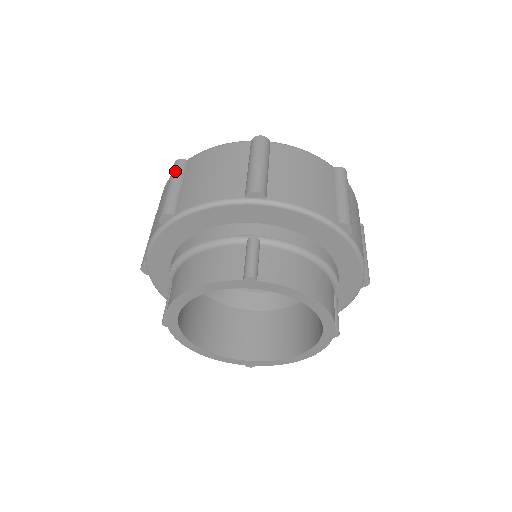
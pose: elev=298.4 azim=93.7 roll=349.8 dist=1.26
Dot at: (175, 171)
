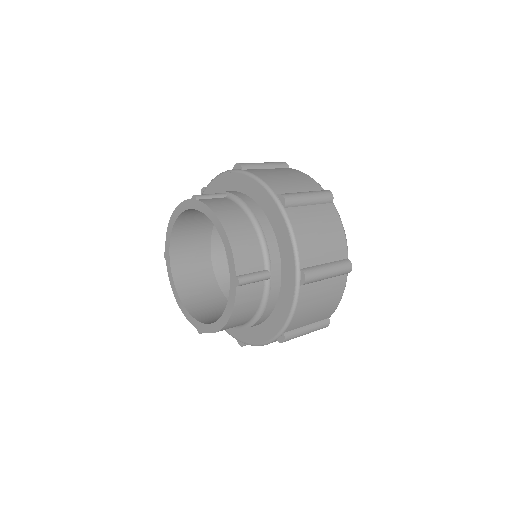
Dot at: occluded
